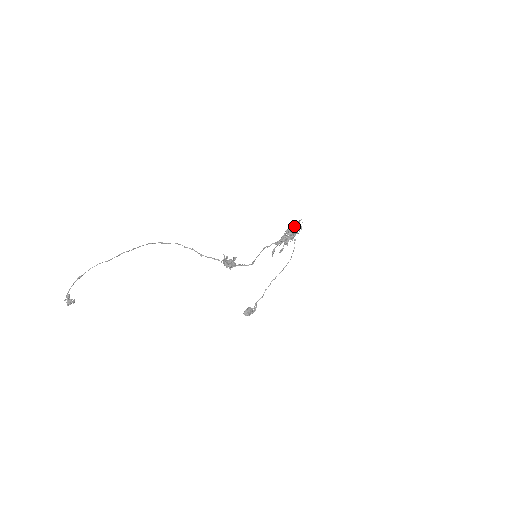
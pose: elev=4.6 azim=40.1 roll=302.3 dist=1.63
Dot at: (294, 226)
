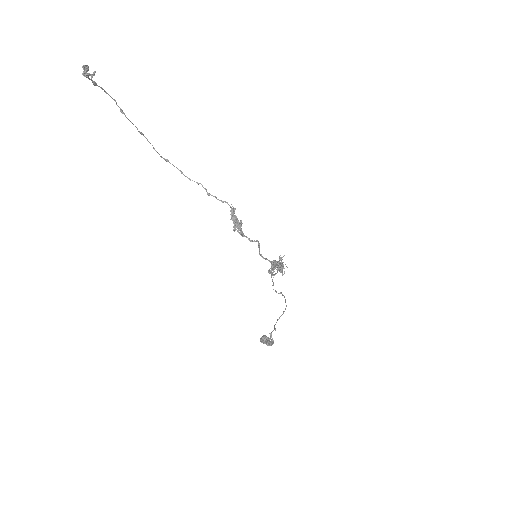
Dot at: occluded
